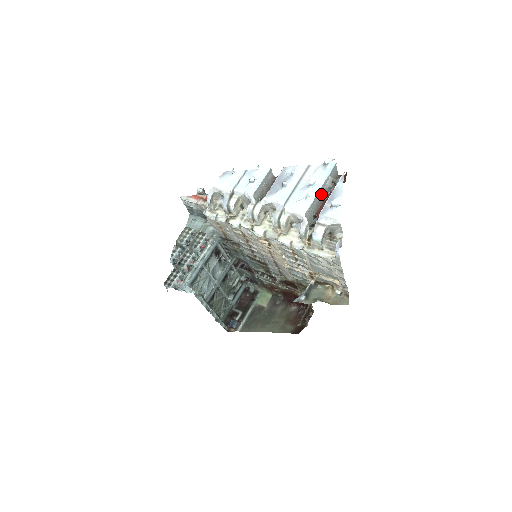
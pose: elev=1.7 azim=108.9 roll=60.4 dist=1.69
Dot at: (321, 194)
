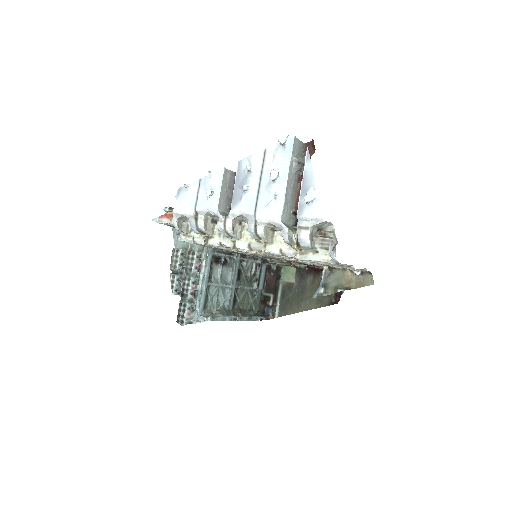
Dot at: (291, 183)
